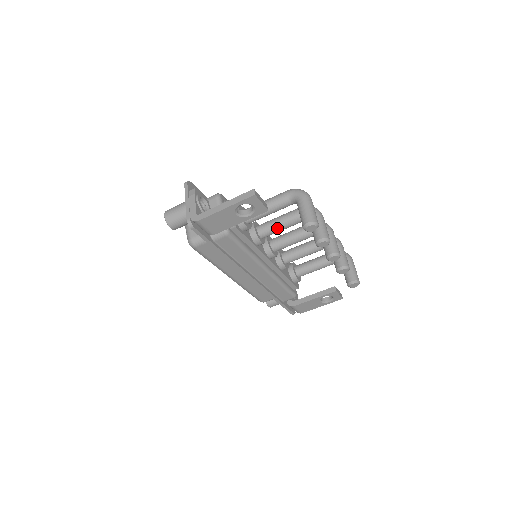
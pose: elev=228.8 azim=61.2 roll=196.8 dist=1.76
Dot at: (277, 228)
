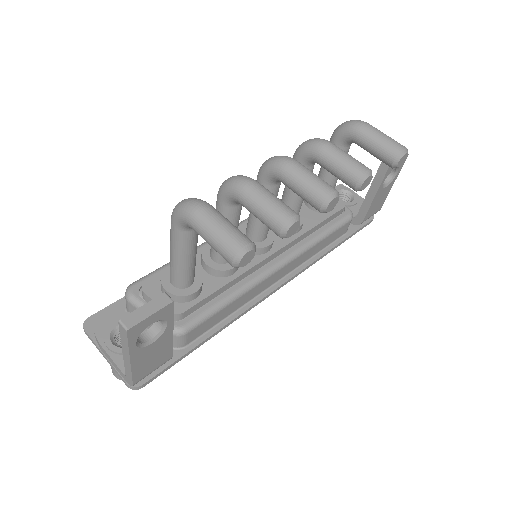
Dot at: occluded
